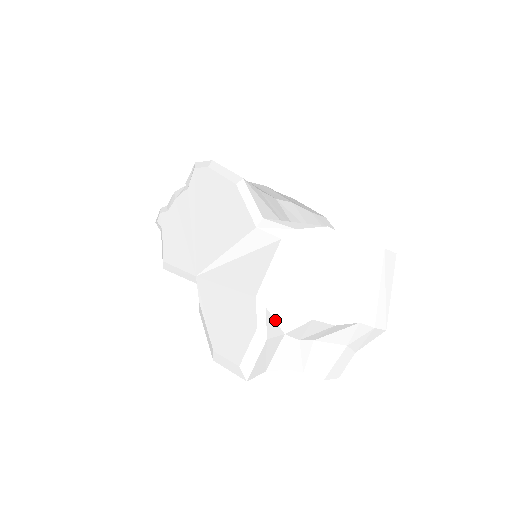
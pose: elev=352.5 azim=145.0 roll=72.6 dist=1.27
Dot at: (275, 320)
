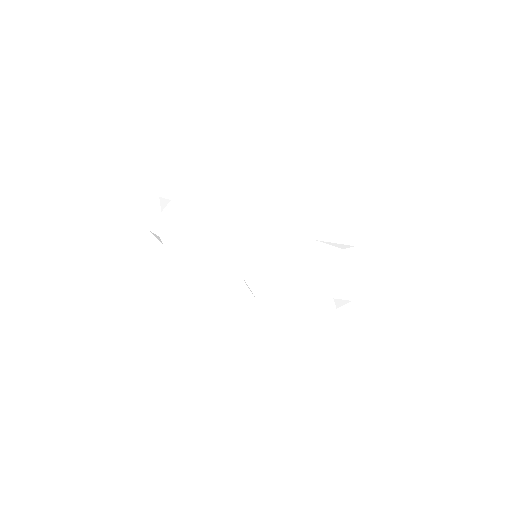
Dot at: occluded
